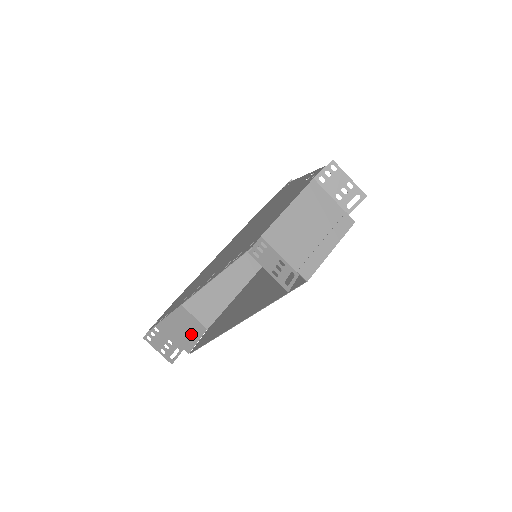
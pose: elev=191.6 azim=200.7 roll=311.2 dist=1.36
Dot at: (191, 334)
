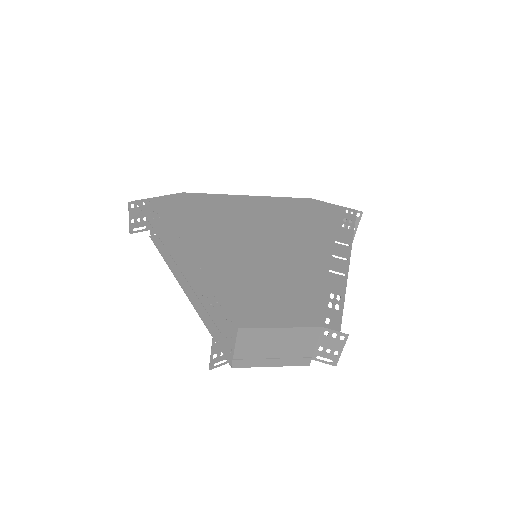
Dot at: occluded
